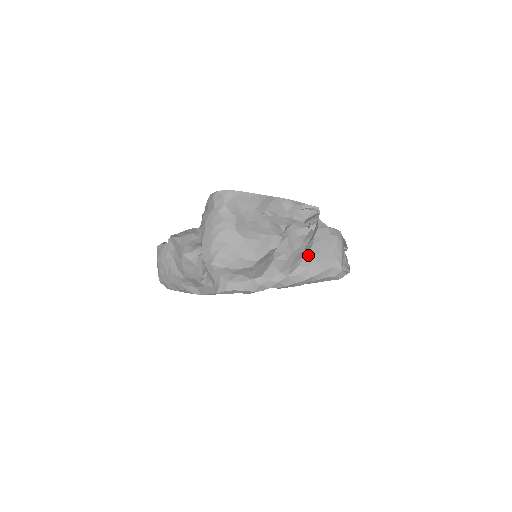
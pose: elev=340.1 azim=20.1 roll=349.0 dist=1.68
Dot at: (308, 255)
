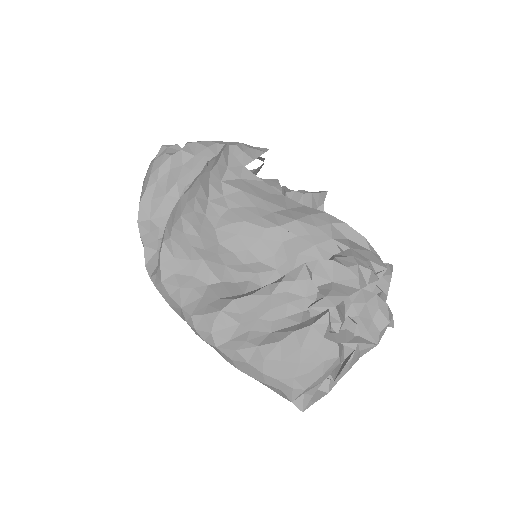
Dot at: (260, 349)
